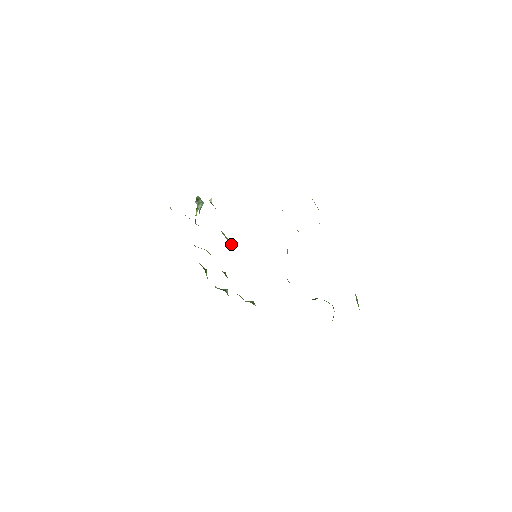
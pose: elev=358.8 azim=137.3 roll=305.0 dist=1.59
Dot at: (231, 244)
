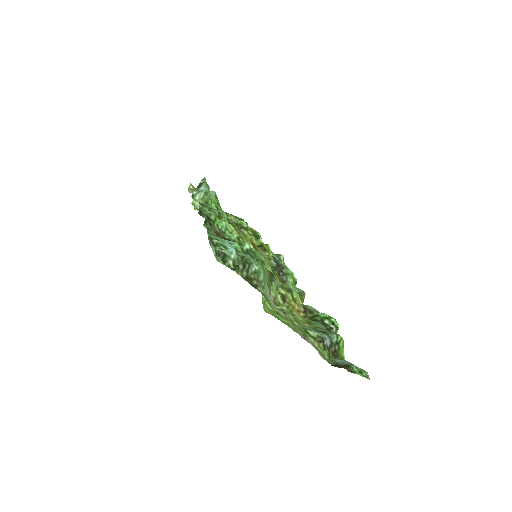
Dot at: occluded
